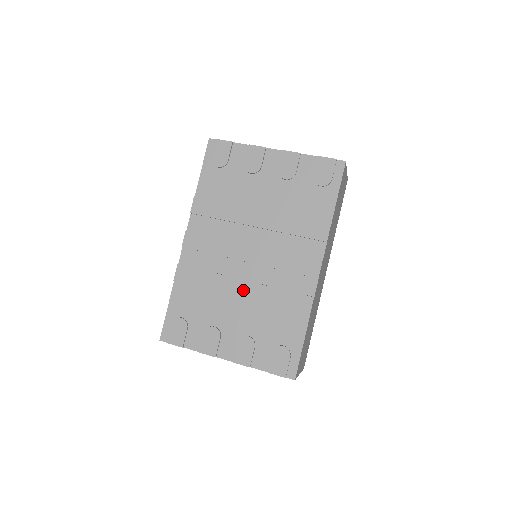
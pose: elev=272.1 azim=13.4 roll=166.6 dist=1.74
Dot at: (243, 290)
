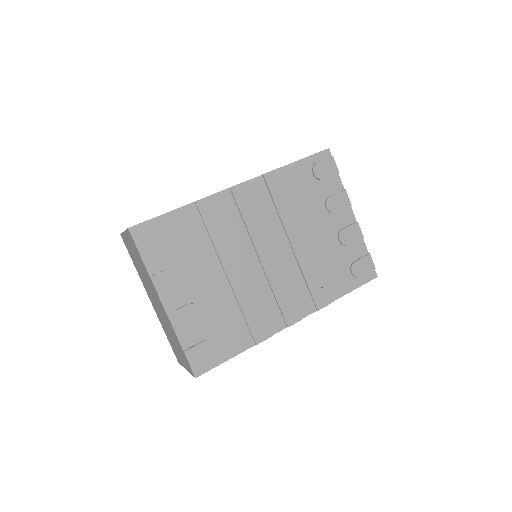
Dot at: (235, 273)
